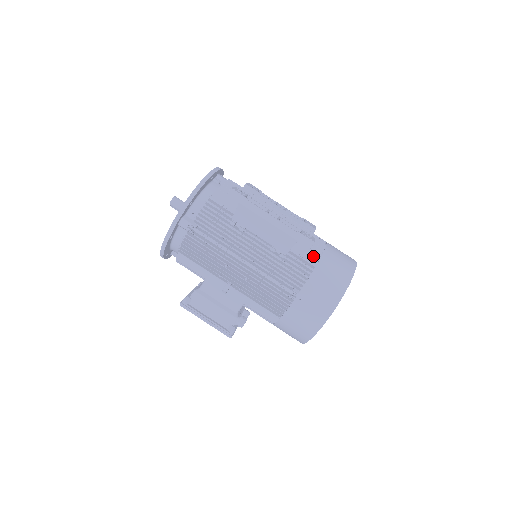
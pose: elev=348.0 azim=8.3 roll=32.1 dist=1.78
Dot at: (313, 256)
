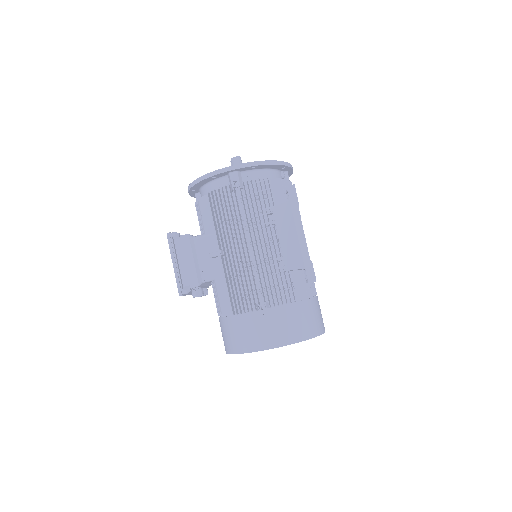
Dot at: (302, 293)
